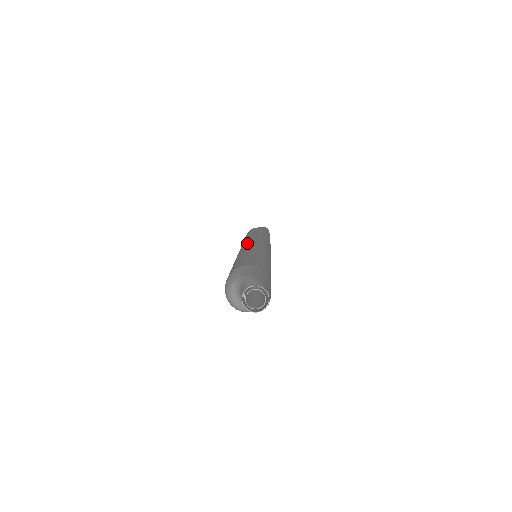
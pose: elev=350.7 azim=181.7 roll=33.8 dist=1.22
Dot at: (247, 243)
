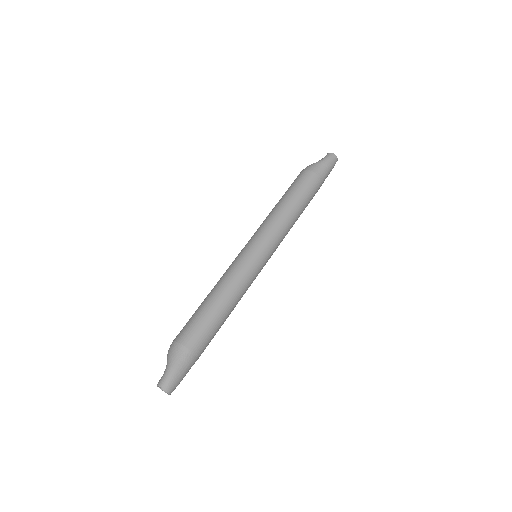
Dot at: (247, 253)
